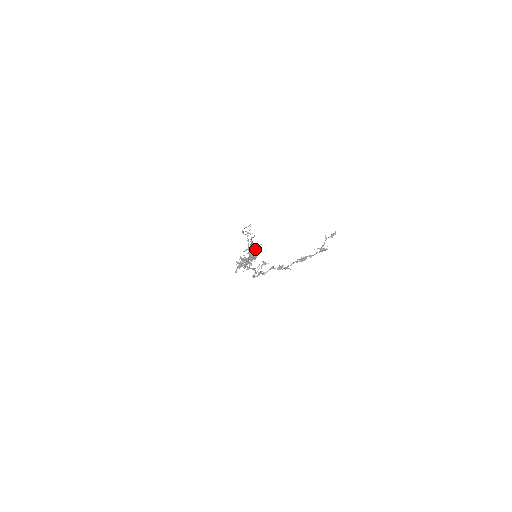
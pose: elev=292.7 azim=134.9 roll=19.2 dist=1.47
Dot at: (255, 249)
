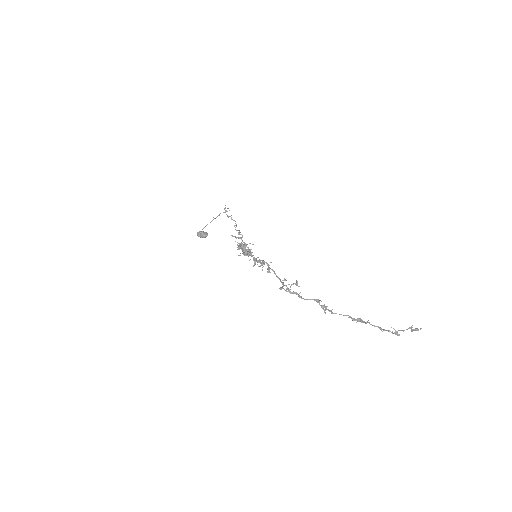
Dot at: (247, 244)
